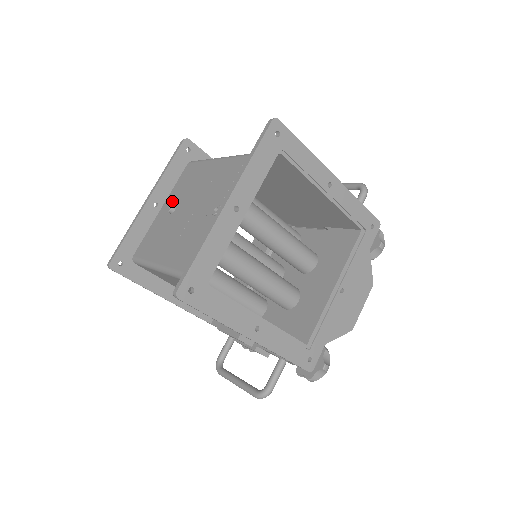
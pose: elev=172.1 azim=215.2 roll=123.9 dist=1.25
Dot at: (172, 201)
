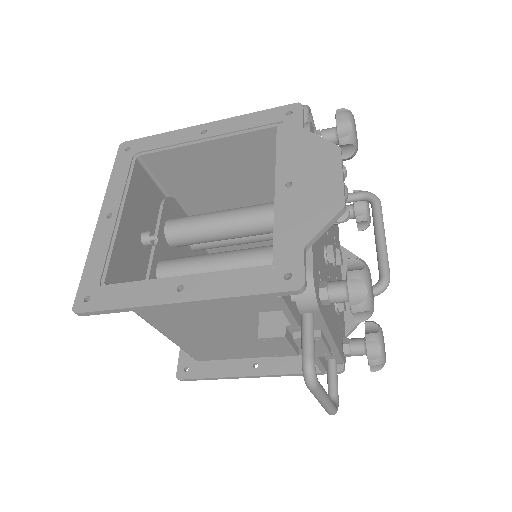
Dot at: occluded
